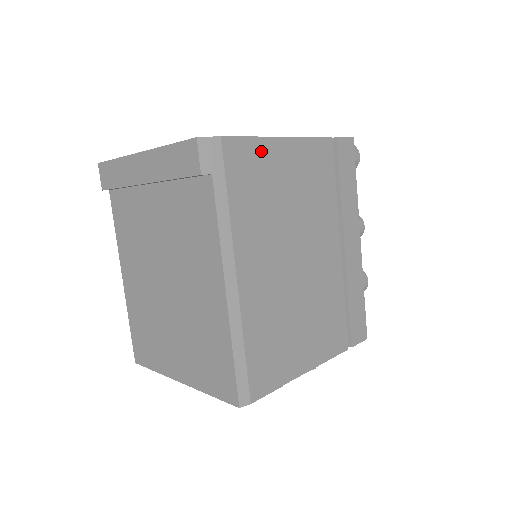
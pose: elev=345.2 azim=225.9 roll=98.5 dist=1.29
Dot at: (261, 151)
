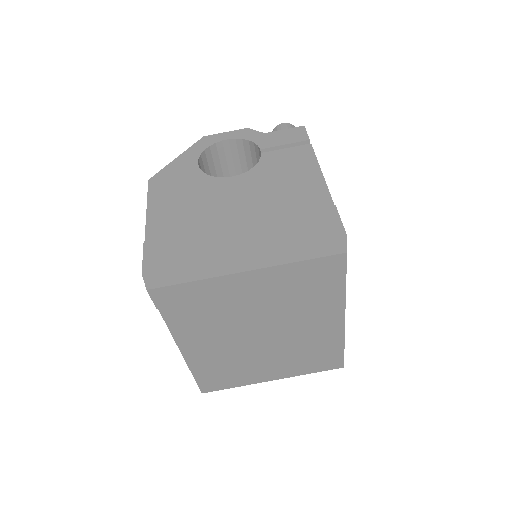
Dot at: occluded
